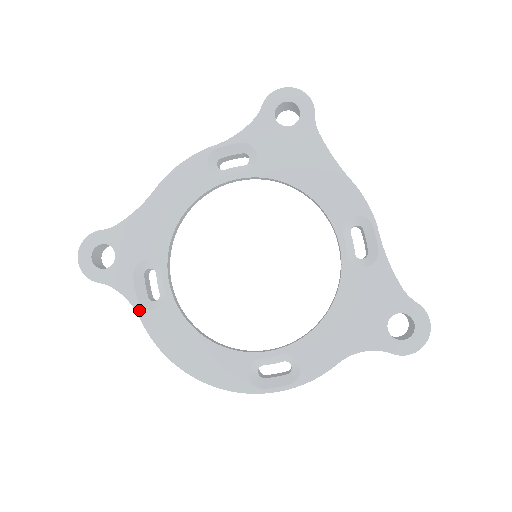
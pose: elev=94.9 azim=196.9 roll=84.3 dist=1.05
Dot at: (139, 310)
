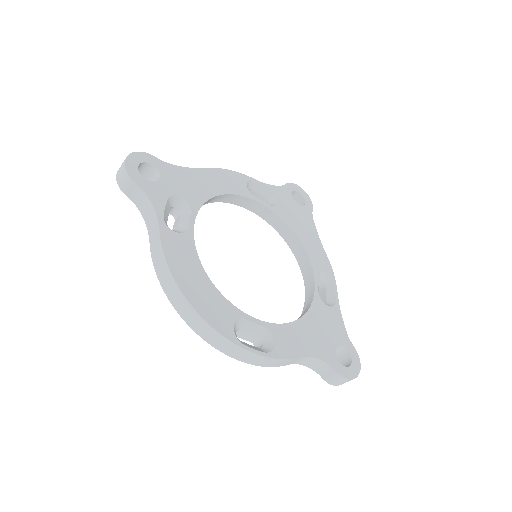
Dot at: (161, 223)
